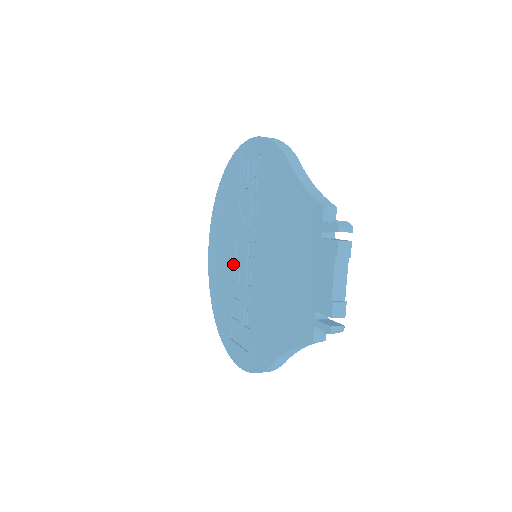
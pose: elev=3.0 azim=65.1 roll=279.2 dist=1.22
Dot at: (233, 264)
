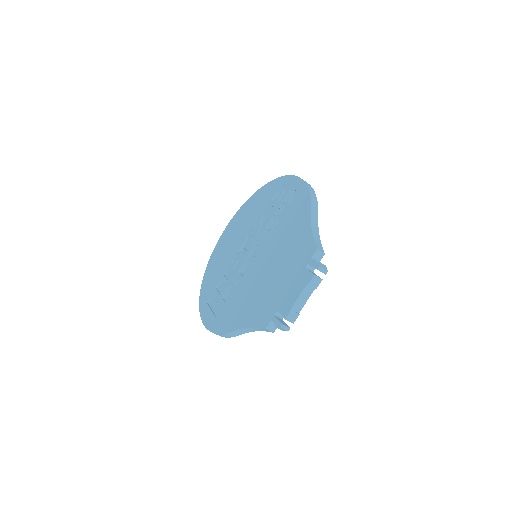
Dot at: (237, 253)
